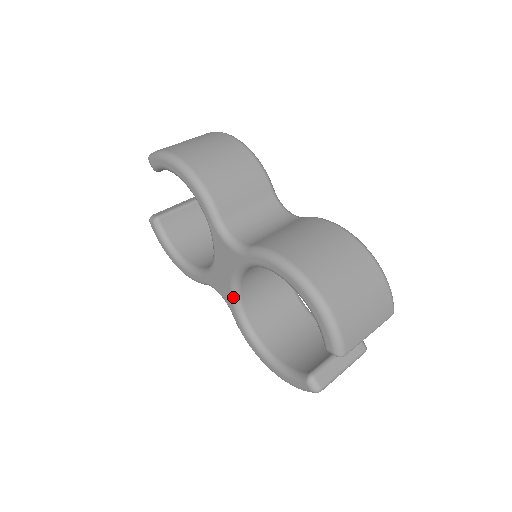
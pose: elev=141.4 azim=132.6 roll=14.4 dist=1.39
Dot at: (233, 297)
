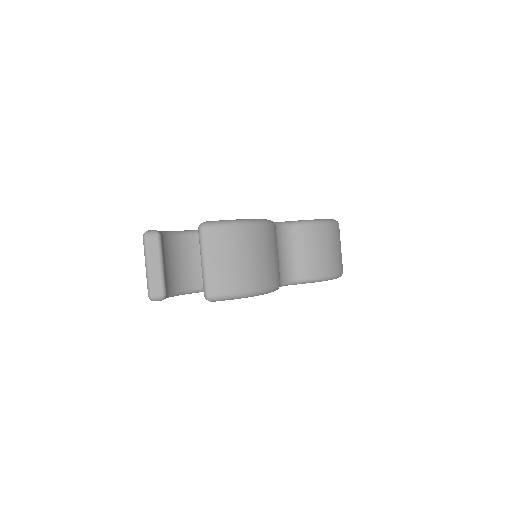
Dot at: occluded
